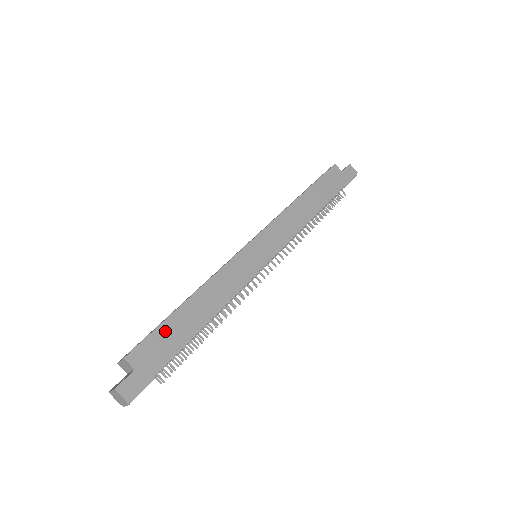
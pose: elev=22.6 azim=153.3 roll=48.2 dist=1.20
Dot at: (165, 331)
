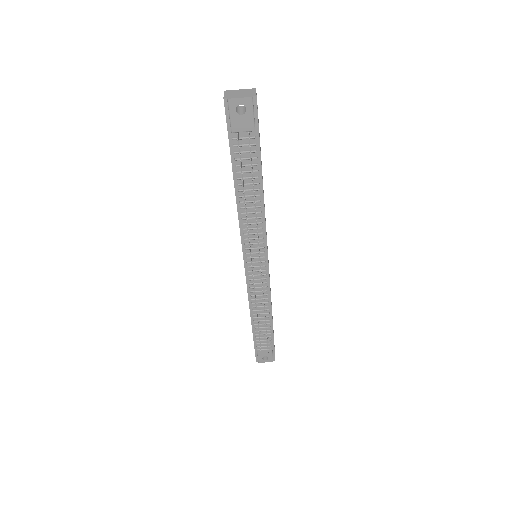
Dot at: occluded
